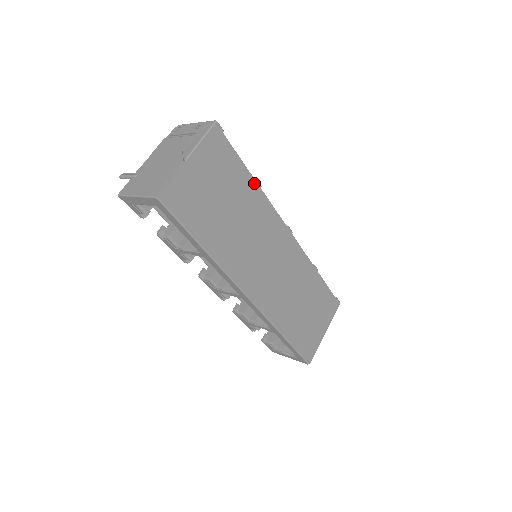
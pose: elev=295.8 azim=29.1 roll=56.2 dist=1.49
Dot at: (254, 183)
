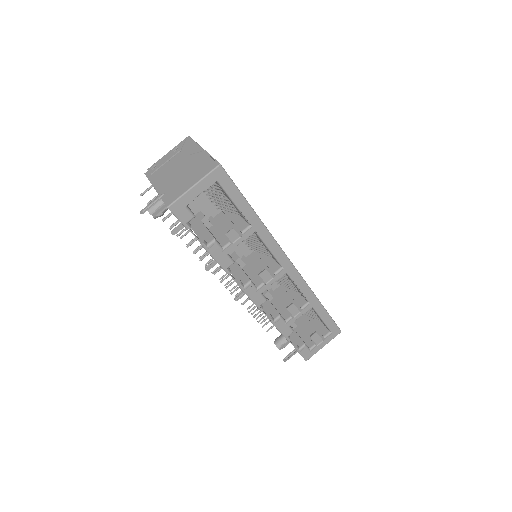
Dot at: occluded
